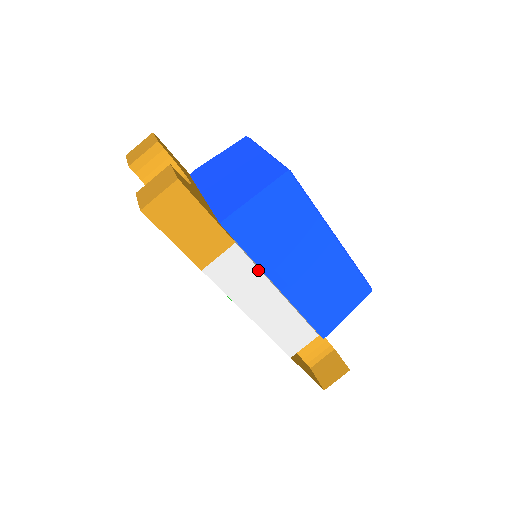
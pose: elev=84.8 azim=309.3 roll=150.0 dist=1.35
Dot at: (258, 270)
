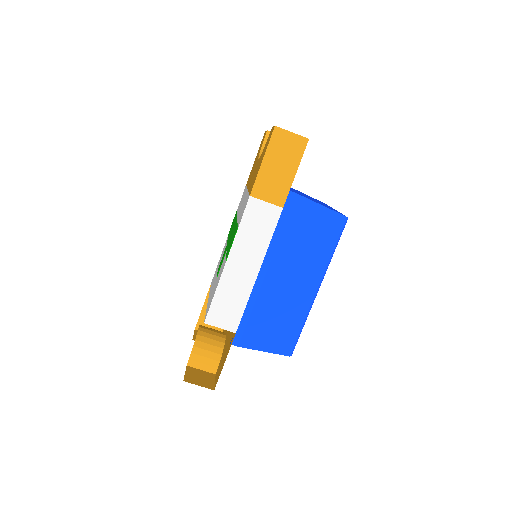
Dot at: (270, 240)
